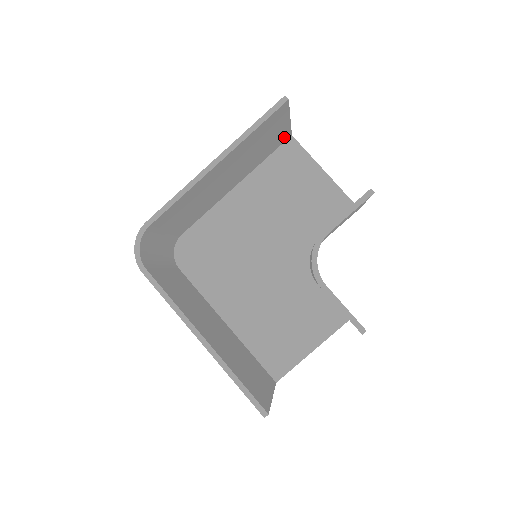
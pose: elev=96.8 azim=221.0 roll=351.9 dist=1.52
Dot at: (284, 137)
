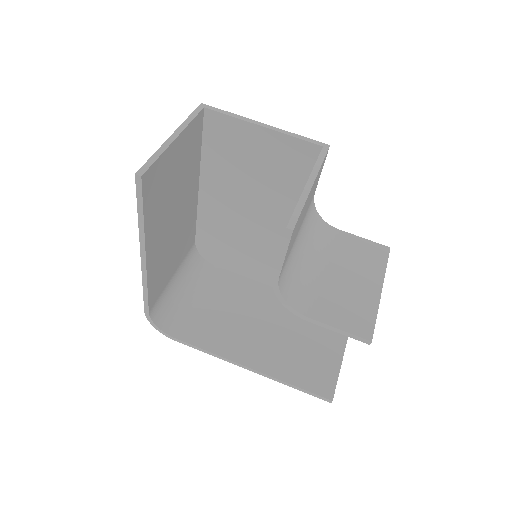
Dot at: (195, 126)
